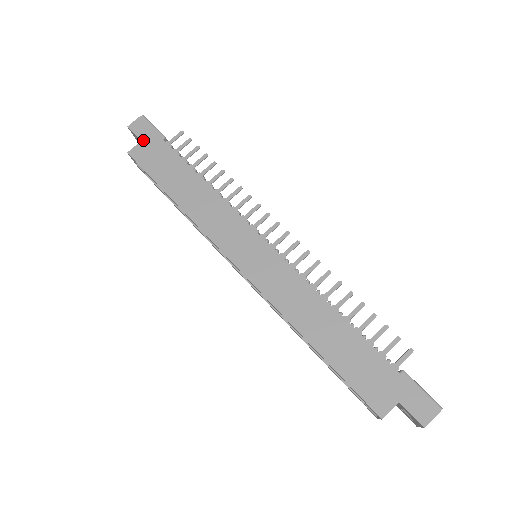
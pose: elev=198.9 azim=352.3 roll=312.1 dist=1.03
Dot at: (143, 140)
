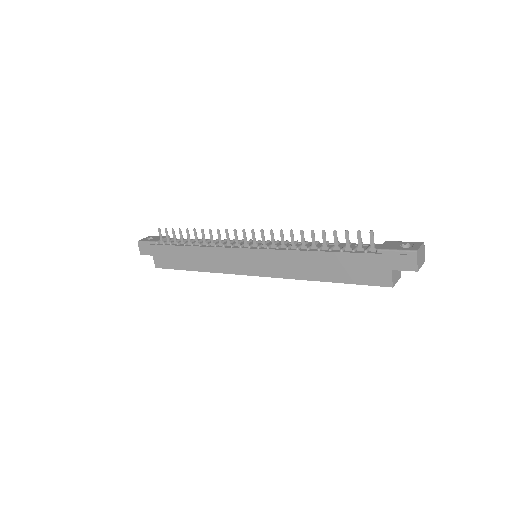
Dot at: (152, 254)
